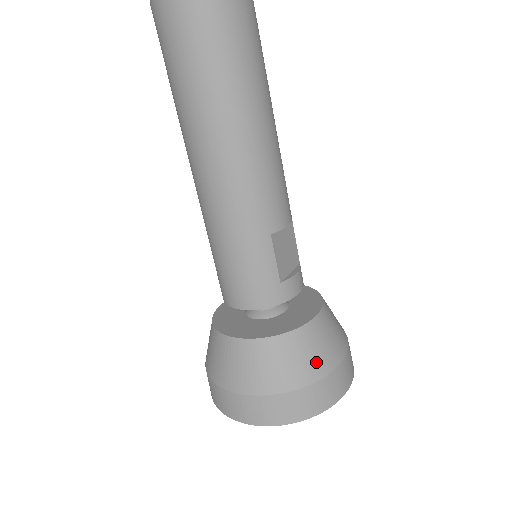
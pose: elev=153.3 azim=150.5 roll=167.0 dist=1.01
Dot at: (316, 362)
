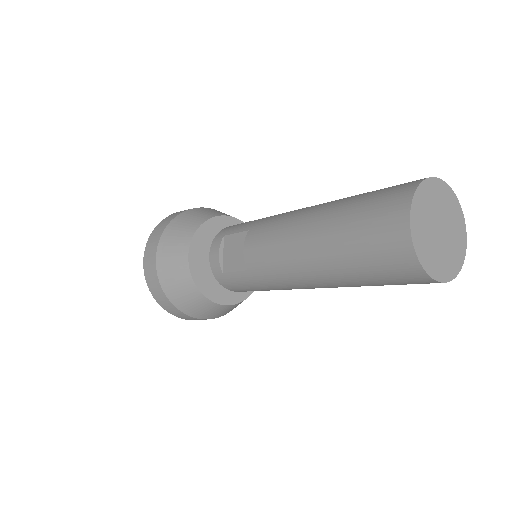
Dot at: occluded
